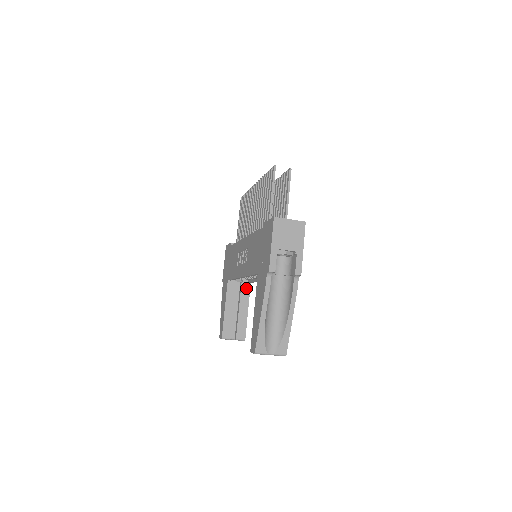
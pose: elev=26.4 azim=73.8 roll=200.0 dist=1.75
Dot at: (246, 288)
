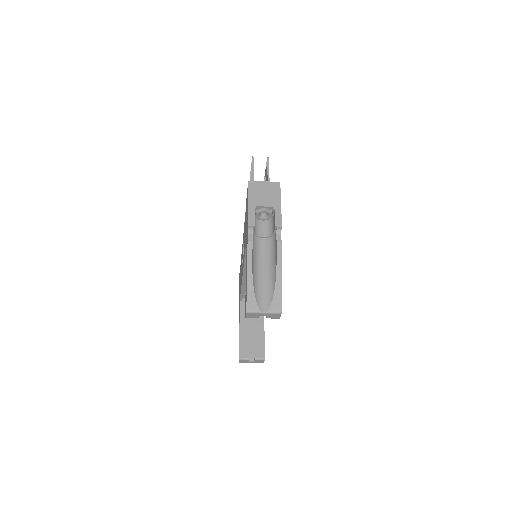
Dot at: occluded
